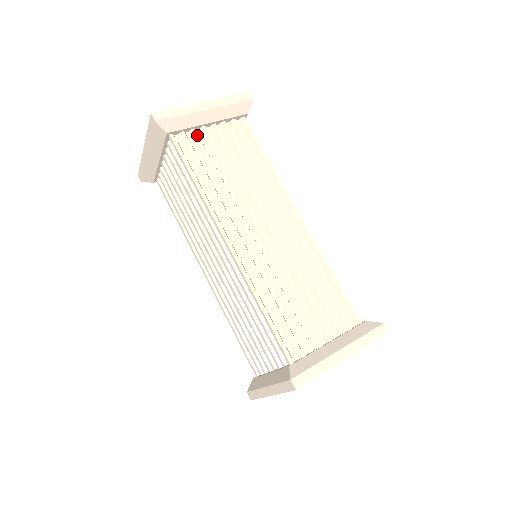
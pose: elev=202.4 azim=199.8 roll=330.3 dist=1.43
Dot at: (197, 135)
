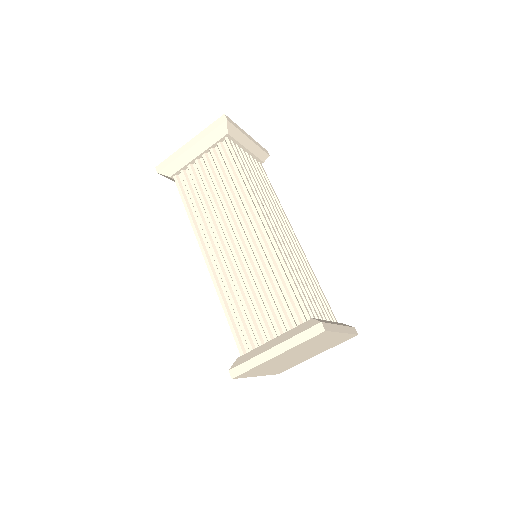
Dot at: (191, 170)
